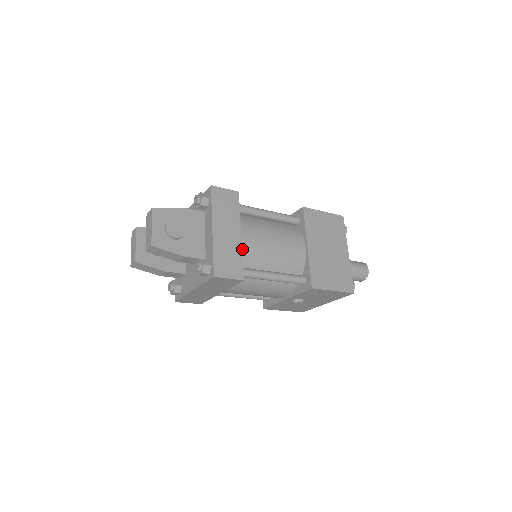
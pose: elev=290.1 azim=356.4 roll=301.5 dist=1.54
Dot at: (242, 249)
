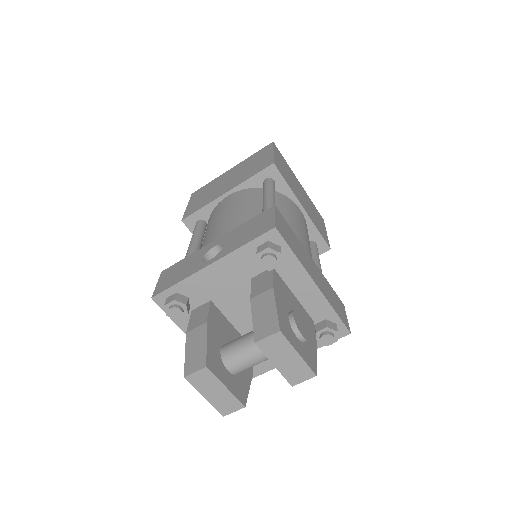
Dot at: occluded
